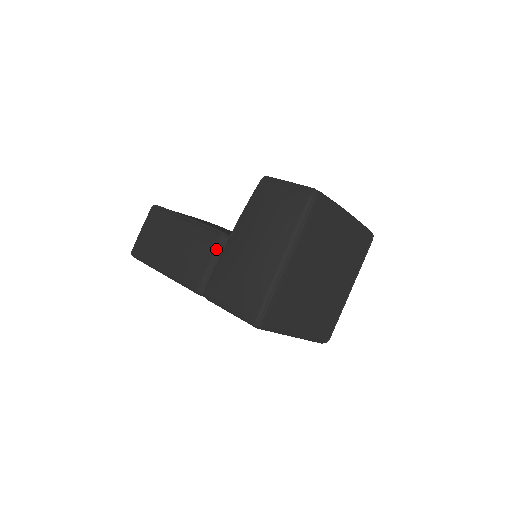
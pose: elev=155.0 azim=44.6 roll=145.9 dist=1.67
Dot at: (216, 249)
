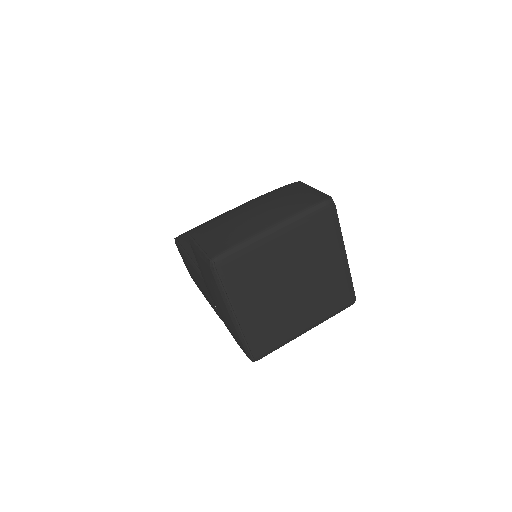
Dot at: occluded
